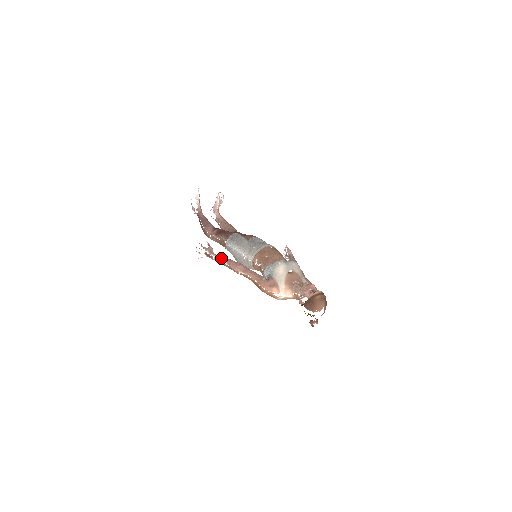
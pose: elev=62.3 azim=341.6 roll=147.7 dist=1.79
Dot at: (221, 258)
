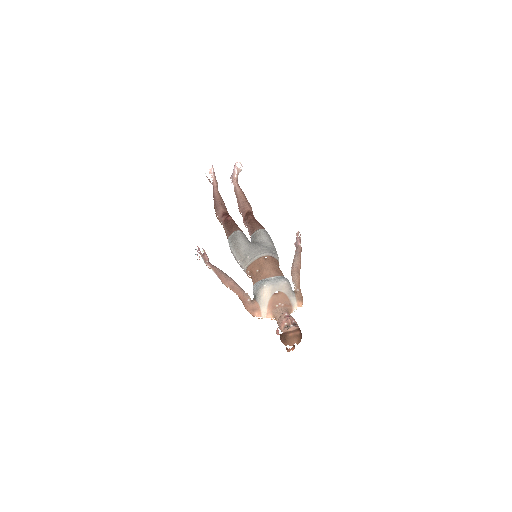
Dot at: (213, 270)
